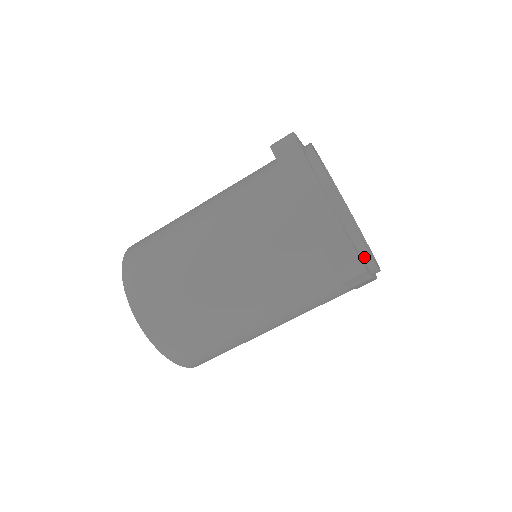
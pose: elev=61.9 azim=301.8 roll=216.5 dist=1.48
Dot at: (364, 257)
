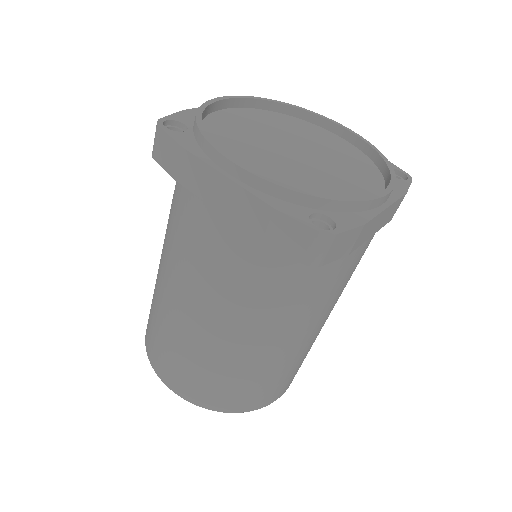
Dot at: (334, 208)
